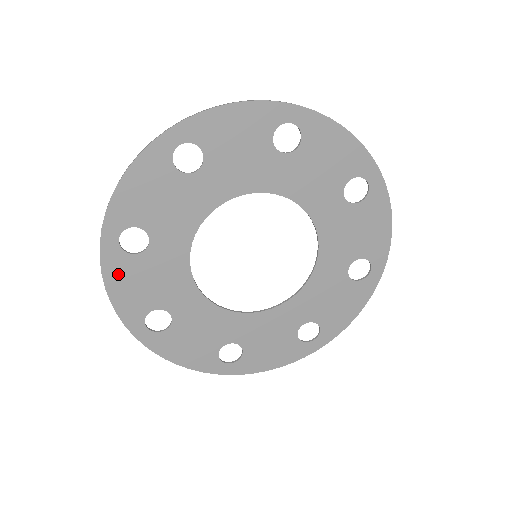
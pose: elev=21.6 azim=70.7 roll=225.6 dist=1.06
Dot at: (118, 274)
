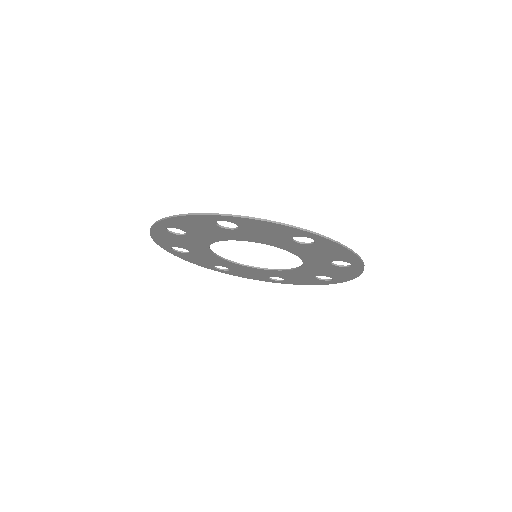
Dot at: (195, 220)
